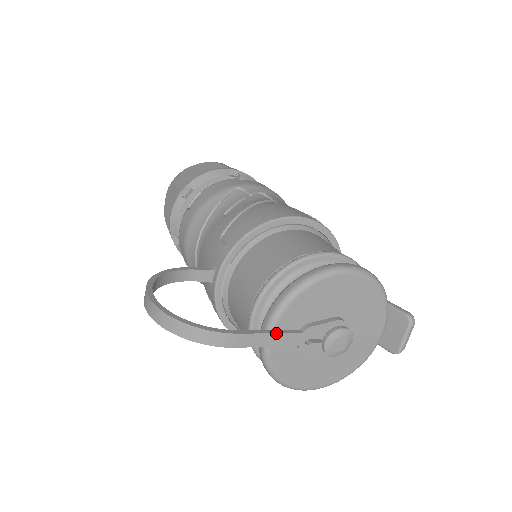
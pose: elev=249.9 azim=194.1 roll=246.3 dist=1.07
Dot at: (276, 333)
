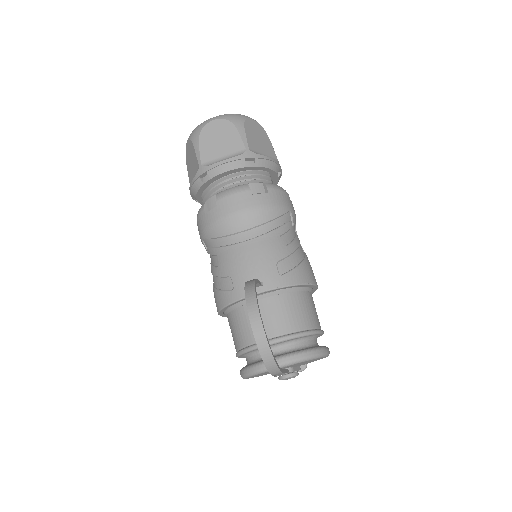
Dot at: (287, 372)
